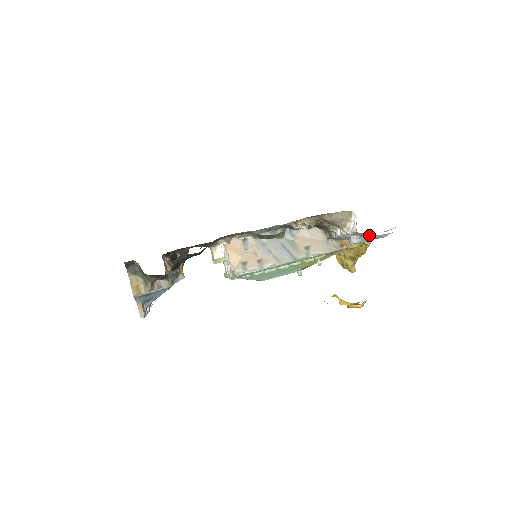
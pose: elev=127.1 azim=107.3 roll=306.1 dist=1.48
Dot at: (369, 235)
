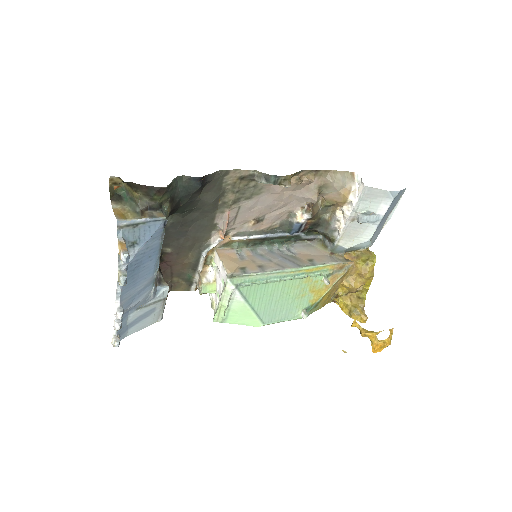
Dot at: (377, 197)
